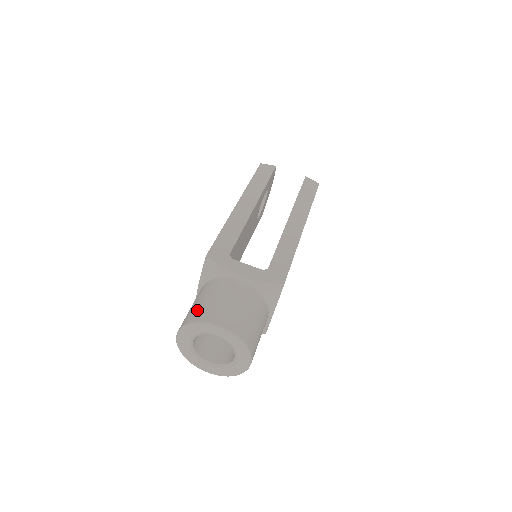
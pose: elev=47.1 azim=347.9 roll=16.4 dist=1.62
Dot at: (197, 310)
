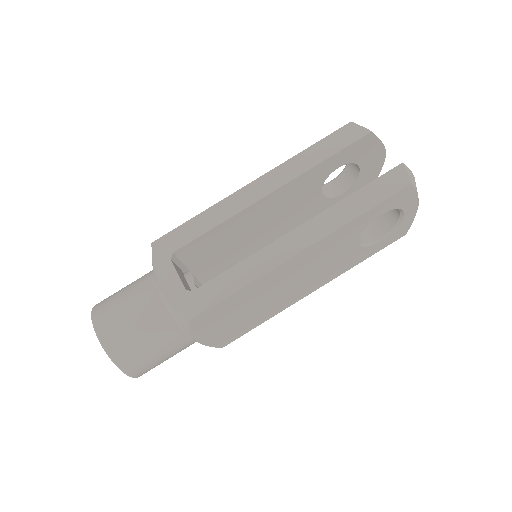
Dot at: (108, 297)
